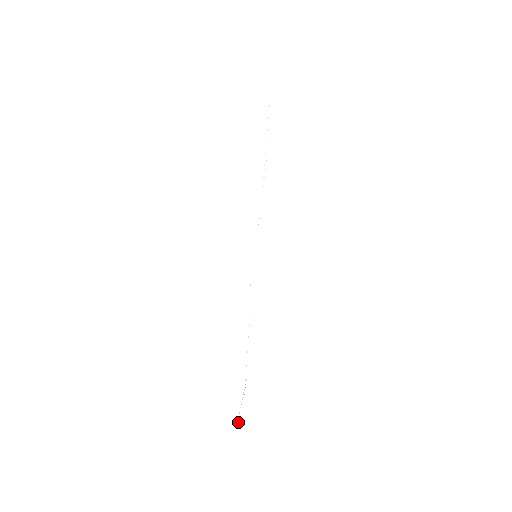
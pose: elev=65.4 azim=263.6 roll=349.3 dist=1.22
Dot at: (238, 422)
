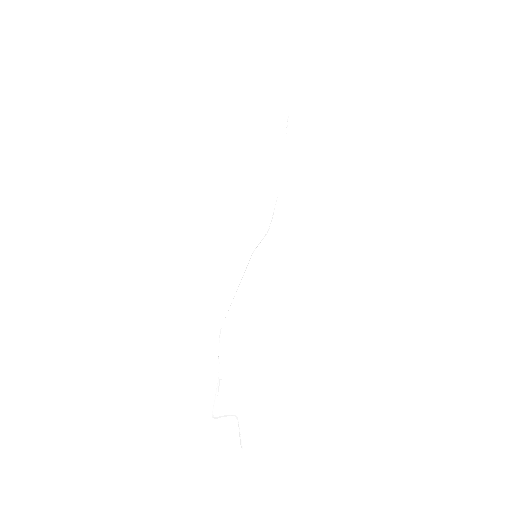
Dot at: (238, 422)
